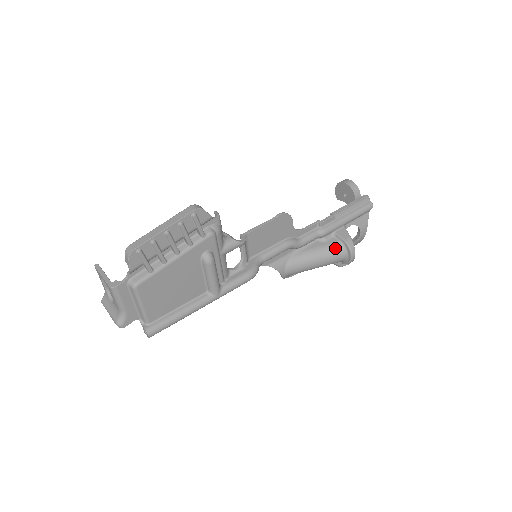
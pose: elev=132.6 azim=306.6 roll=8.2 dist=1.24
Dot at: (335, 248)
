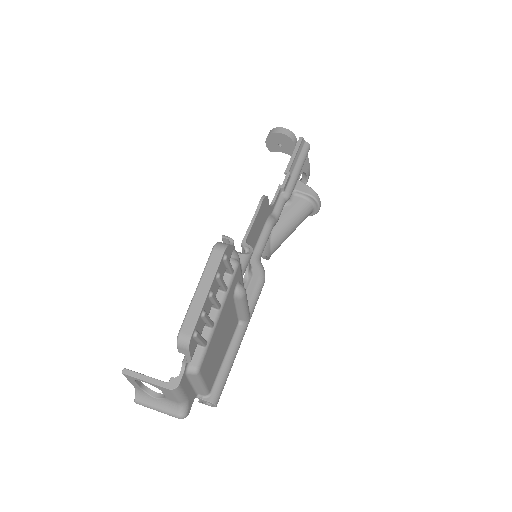
Dot at: (303, 206)
